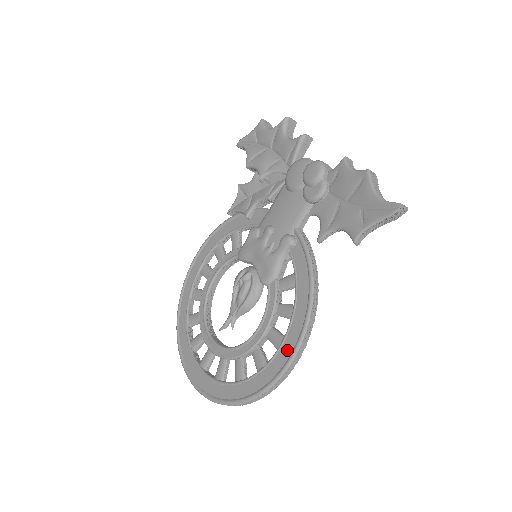
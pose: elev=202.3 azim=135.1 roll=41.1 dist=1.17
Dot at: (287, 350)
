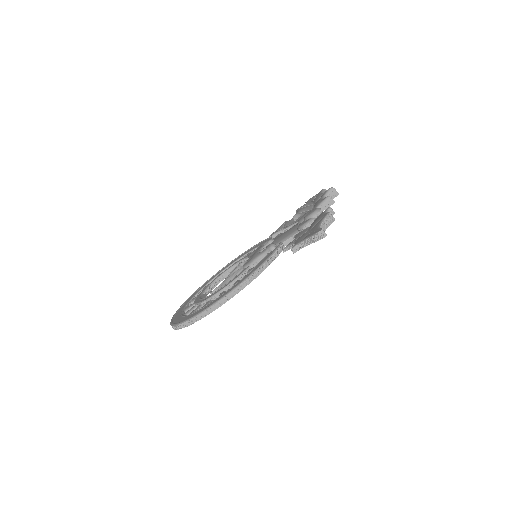
Dot at: occluded
